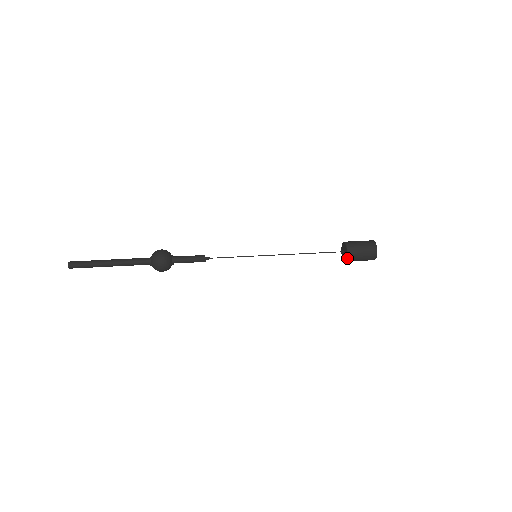
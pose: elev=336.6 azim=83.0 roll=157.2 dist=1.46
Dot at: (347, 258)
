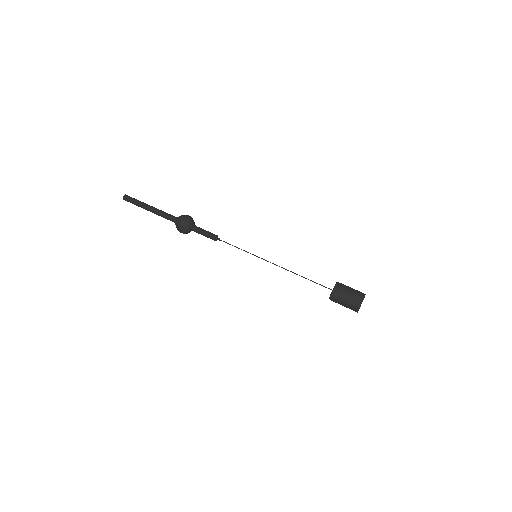
Dot at: (330, 299)
